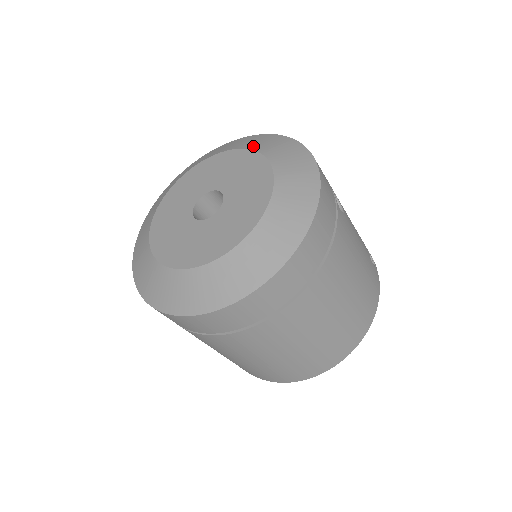
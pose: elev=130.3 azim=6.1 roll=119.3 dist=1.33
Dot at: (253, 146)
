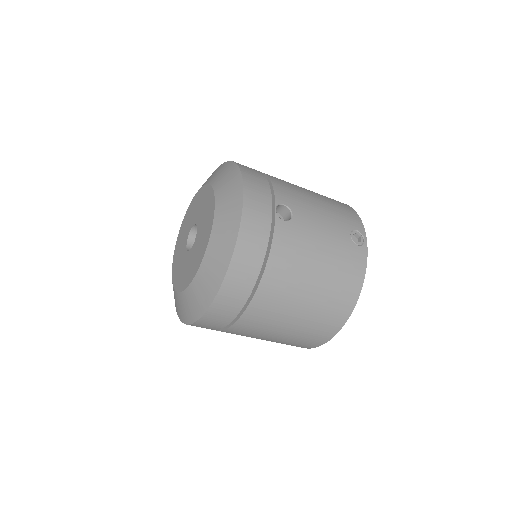
Dot at: (214, 181)
